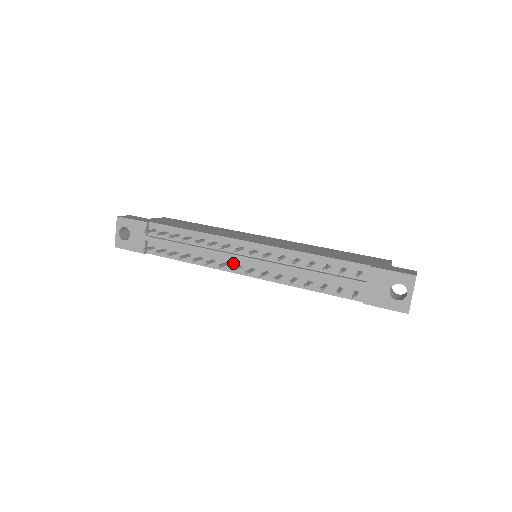
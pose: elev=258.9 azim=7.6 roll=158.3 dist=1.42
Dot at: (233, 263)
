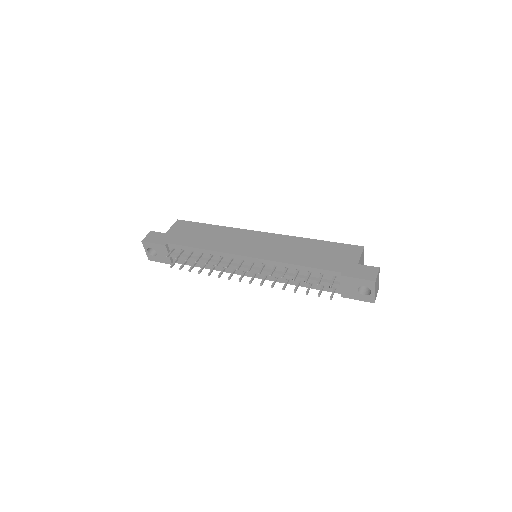
Dot at: (239, 269)
